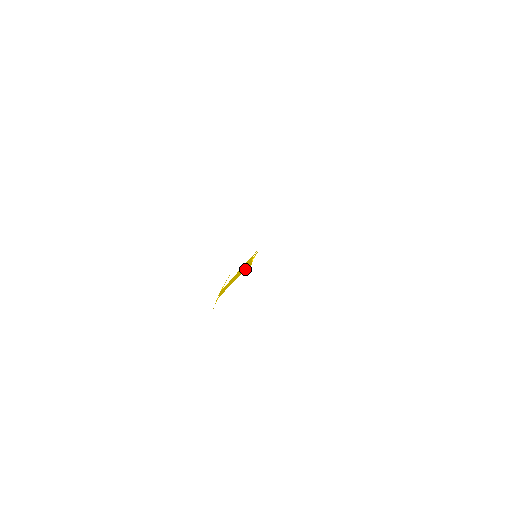
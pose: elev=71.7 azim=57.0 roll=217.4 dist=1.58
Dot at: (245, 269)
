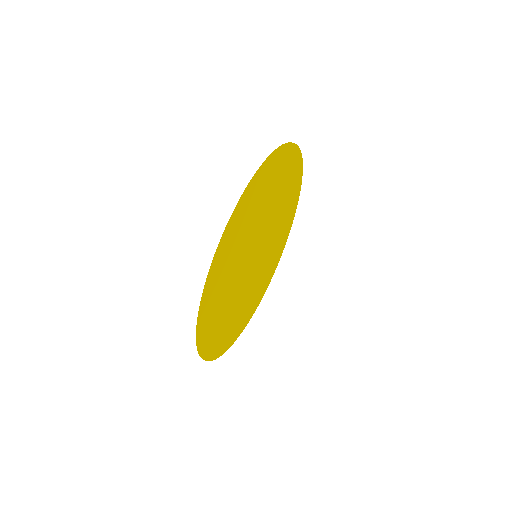
Dot at: (249, 280)
